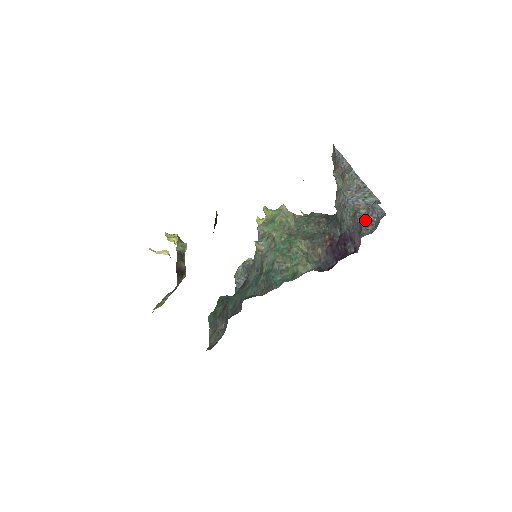
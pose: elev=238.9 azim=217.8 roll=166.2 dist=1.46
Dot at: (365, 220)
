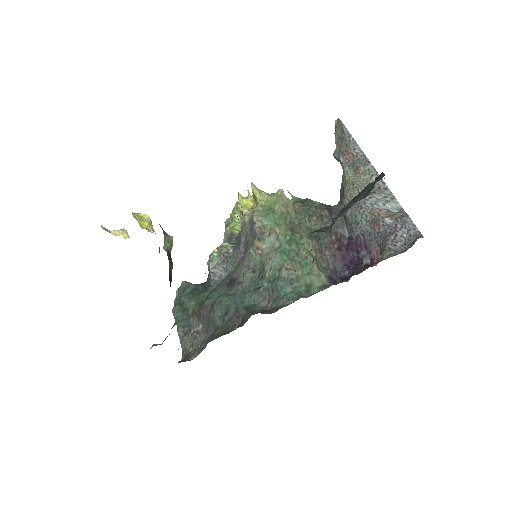
Dot at: (392, 233)
